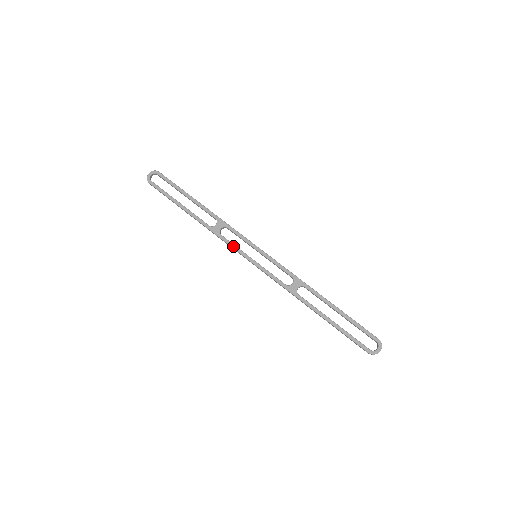
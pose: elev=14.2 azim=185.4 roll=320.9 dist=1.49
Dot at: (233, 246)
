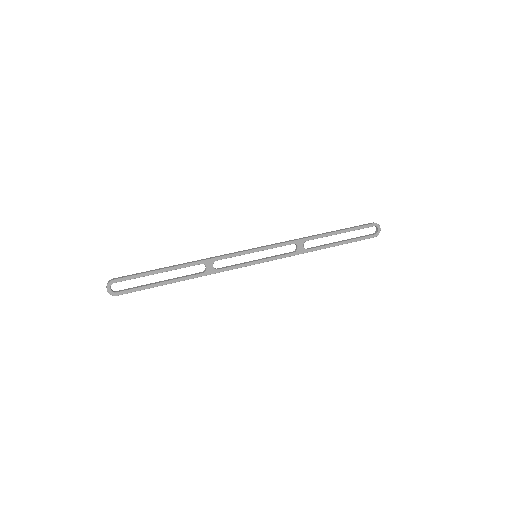
Dot at: (235, 268)
